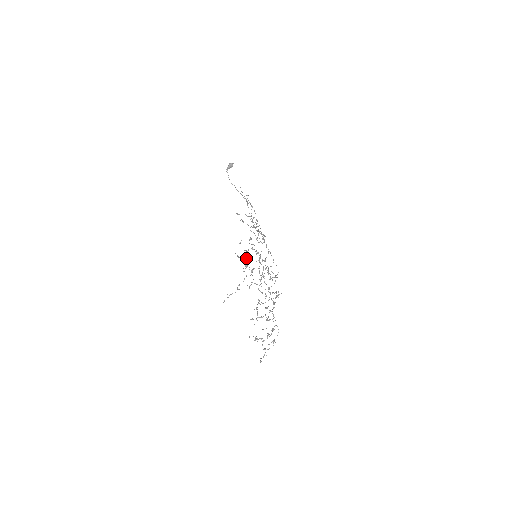
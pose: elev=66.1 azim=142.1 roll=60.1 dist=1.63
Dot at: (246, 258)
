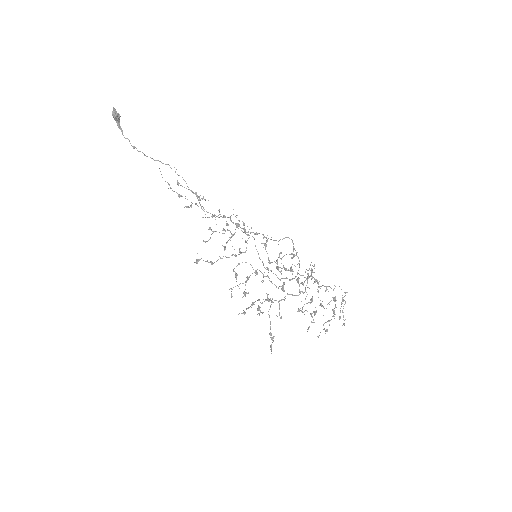
Dot at: (252, 304)
